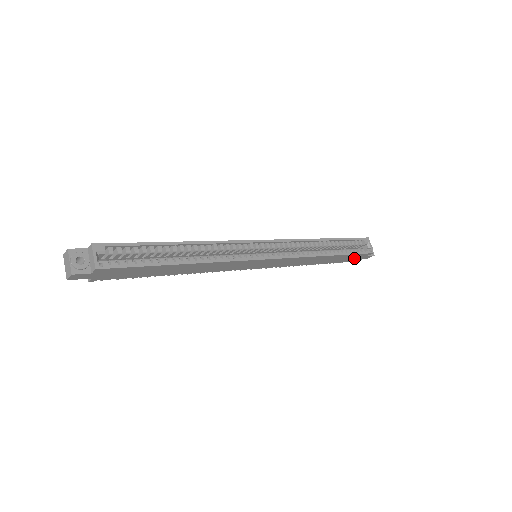
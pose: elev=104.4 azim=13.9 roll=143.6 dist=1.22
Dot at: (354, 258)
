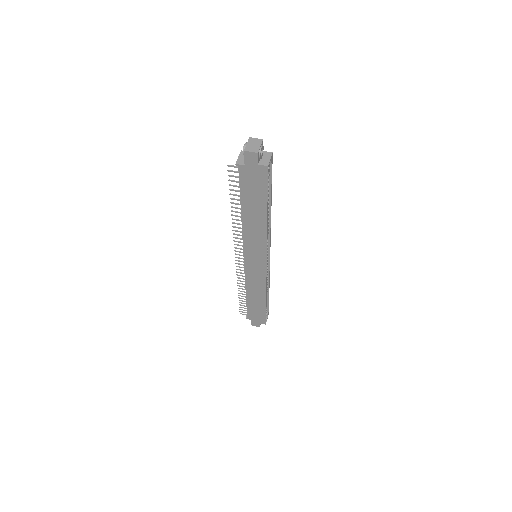
Dot at: (255, 317)
